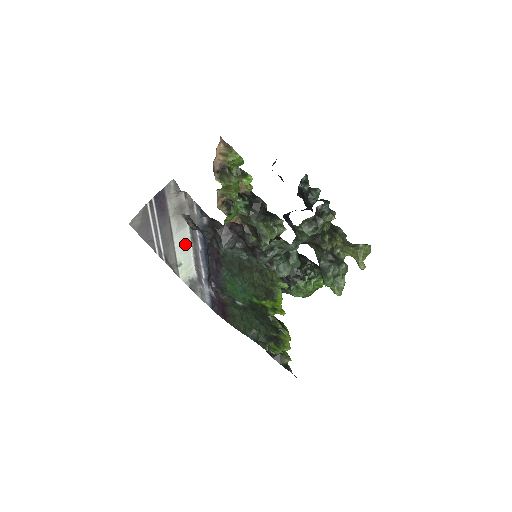
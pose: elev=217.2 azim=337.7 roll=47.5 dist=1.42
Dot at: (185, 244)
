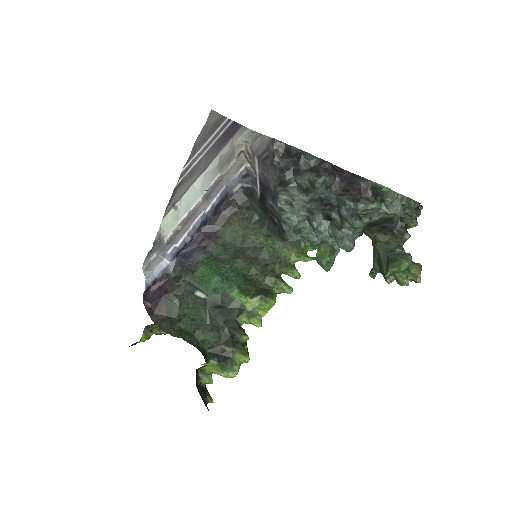
Dot at: (197, 194)
